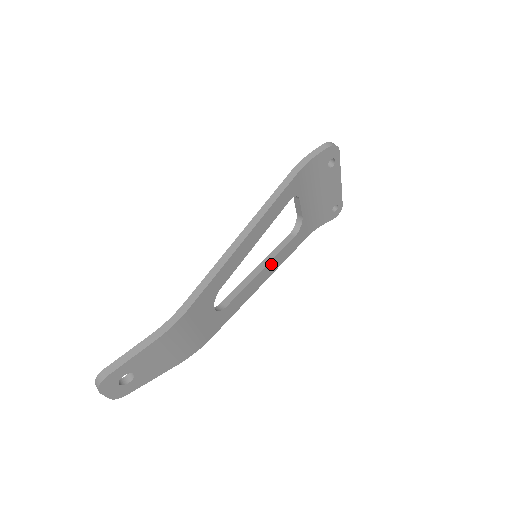
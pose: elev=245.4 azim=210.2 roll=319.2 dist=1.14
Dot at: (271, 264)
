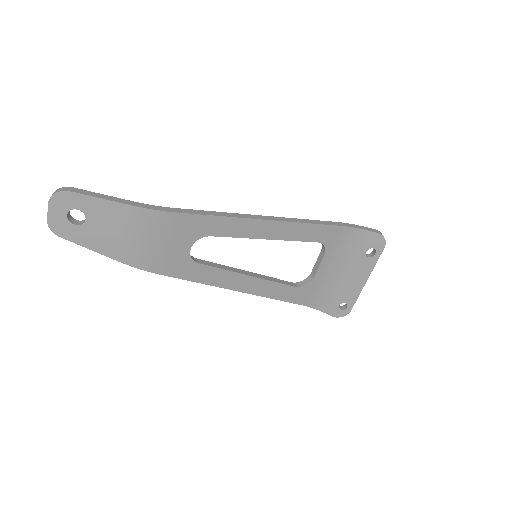
Dot at: (260, 282)
